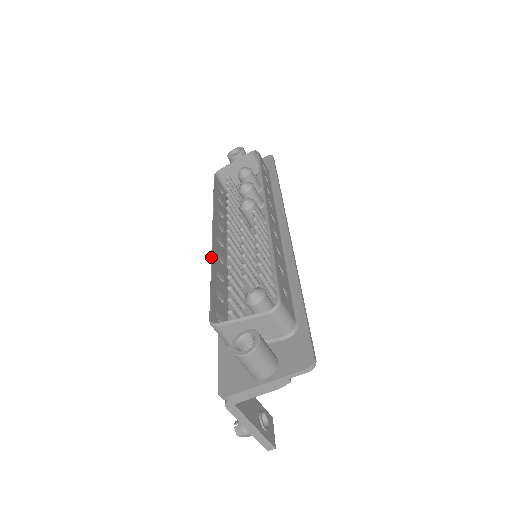
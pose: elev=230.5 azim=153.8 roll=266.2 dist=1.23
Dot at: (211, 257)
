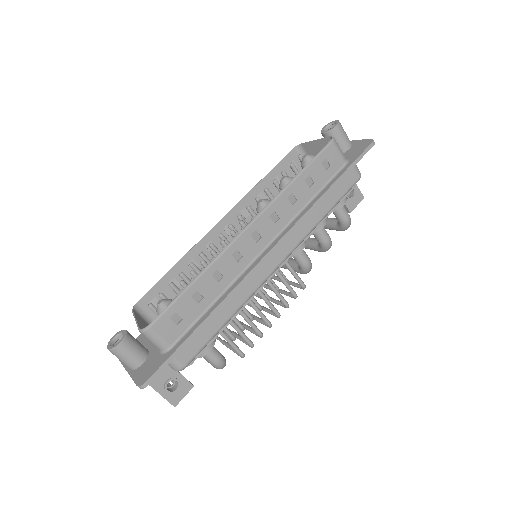
Dot at: (193, 247)
